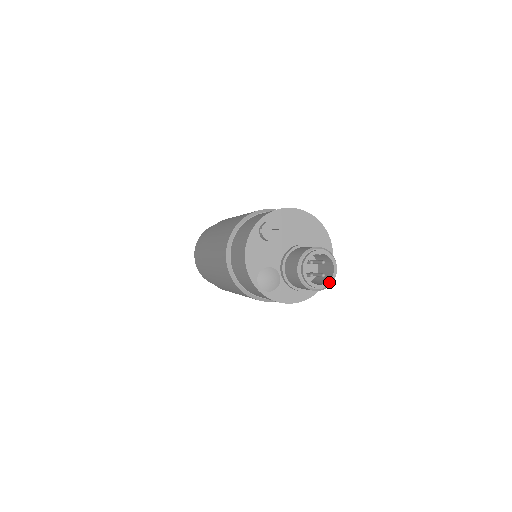
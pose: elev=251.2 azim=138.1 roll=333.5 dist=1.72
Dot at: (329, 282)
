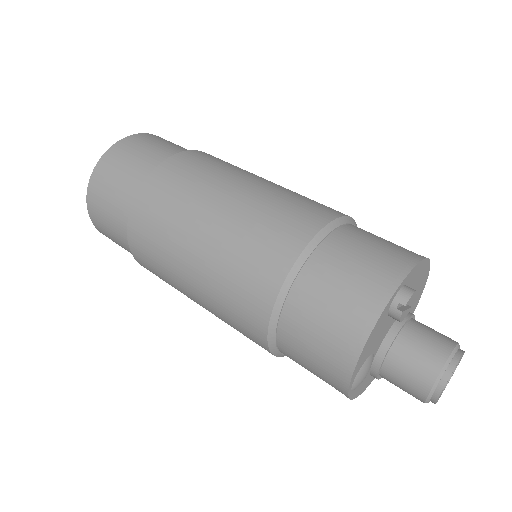
Dot at: occluded
